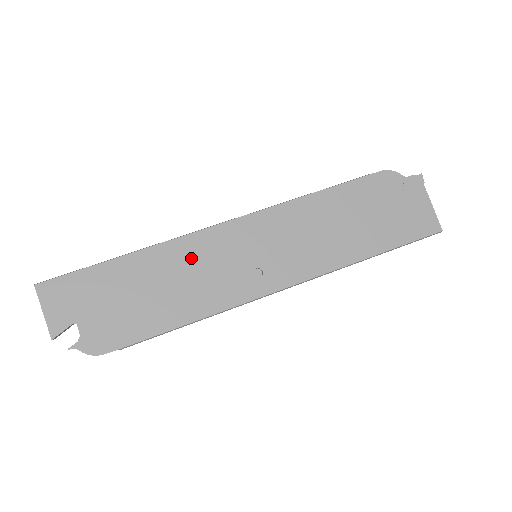
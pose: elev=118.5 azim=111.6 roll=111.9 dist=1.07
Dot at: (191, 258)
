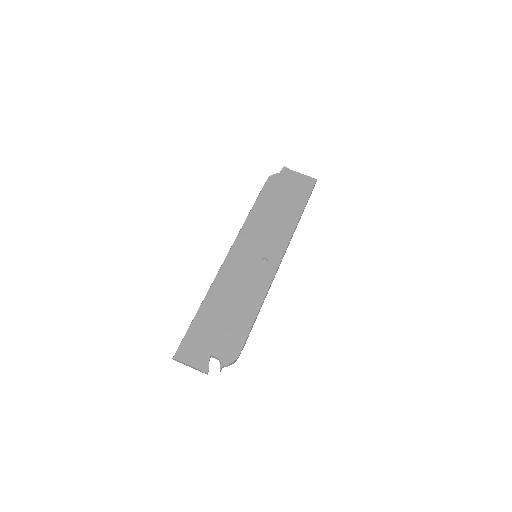
Dot at: (230, 281)
